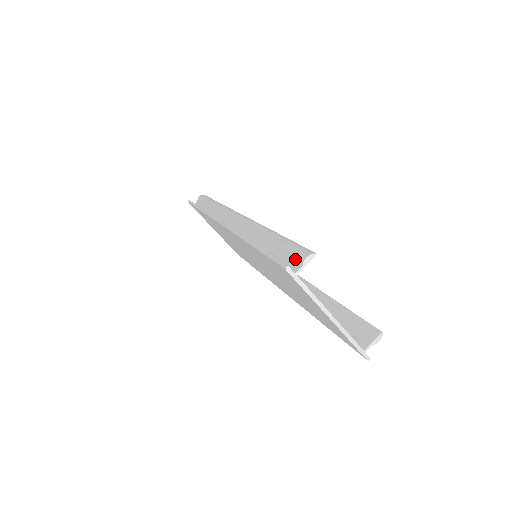
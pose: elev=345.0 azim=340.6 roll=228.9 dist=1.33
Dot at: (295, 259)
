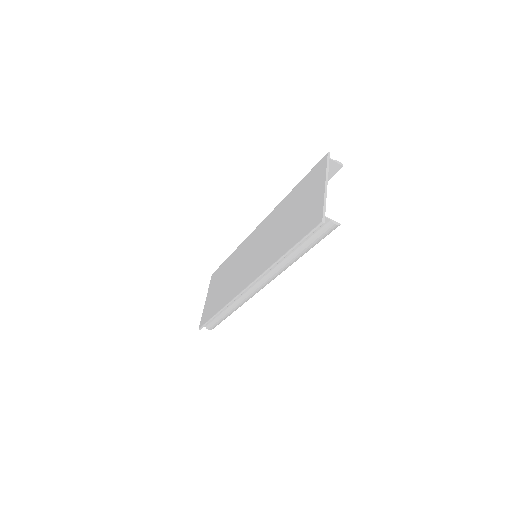
Dot at: (329, 167)
